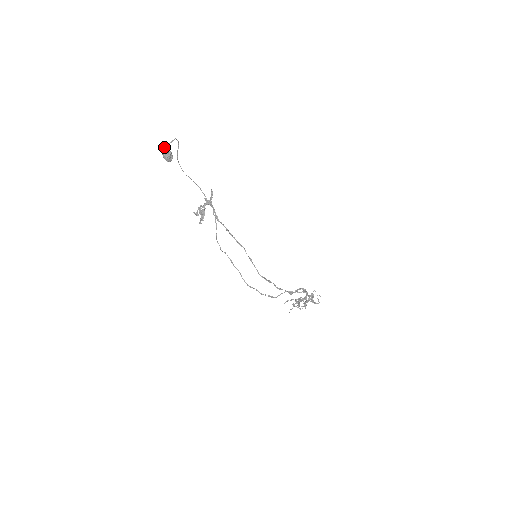
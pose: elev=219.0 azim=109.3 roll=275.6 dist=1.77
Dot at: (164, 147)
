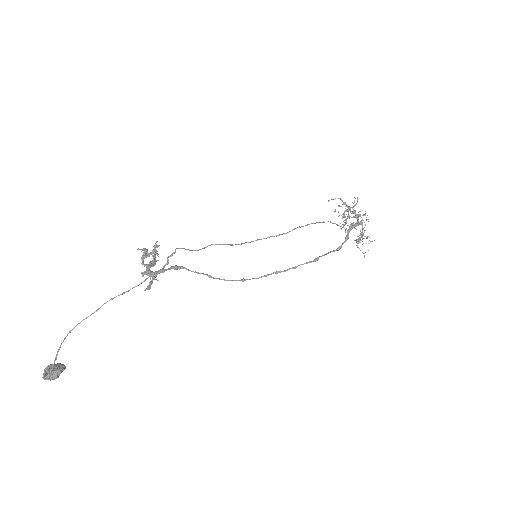
Dot at: occluded
